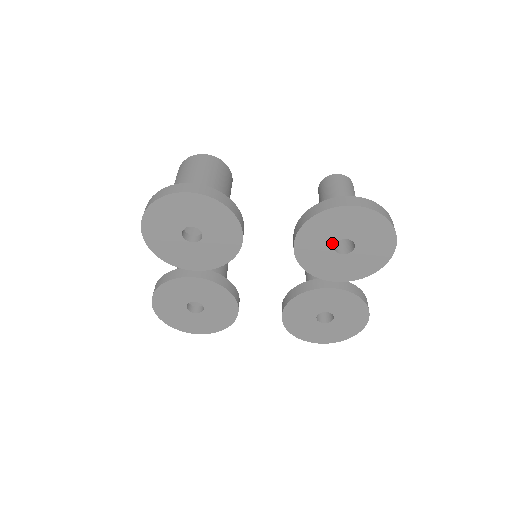
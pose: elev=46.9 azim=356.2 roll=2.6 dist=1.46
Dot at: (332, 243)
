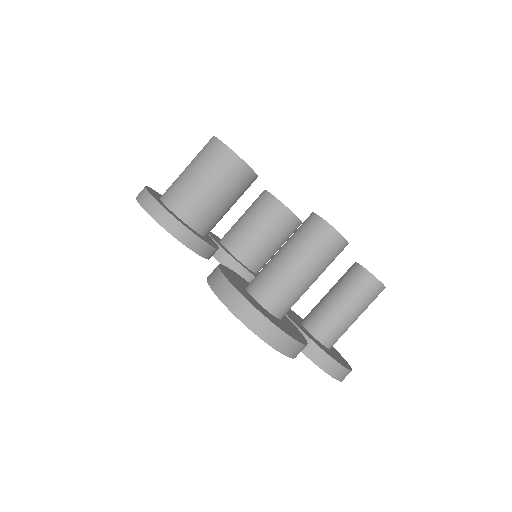
Dot at: occluded
